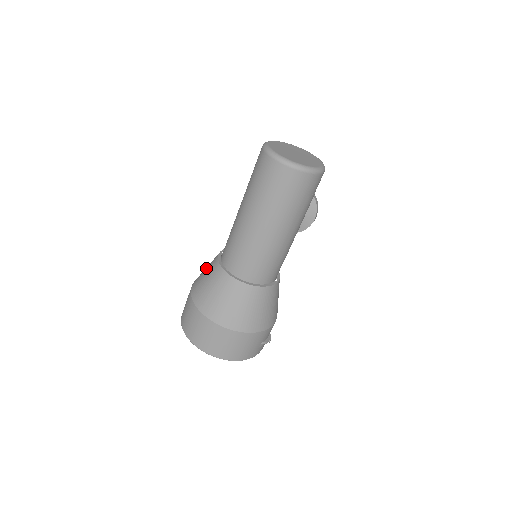
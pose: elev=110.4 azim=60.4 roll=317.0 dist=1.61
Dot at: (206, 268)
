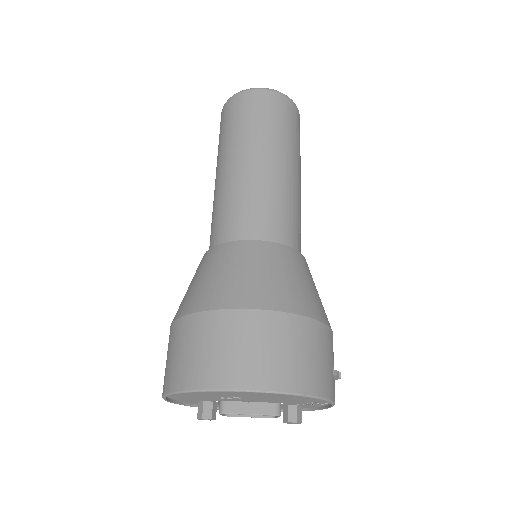
Dot at: occluded
